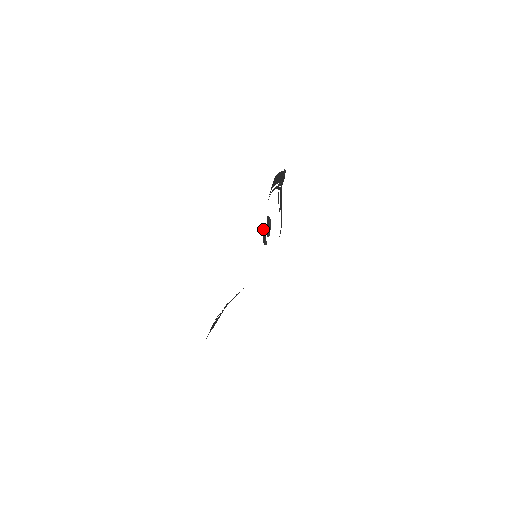
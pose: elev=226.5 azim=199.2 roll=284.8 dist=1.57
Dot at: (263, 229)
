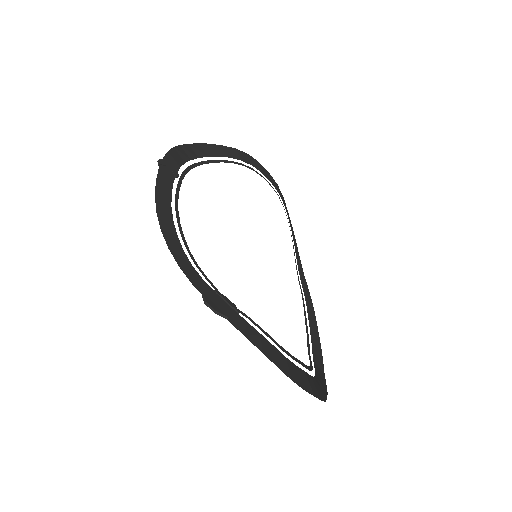
Dot at: (218, 296)
